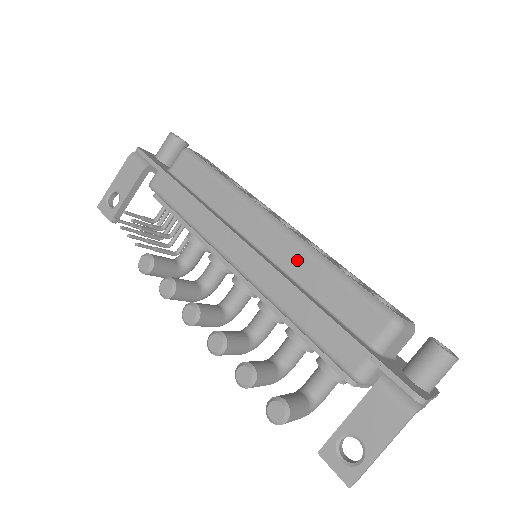
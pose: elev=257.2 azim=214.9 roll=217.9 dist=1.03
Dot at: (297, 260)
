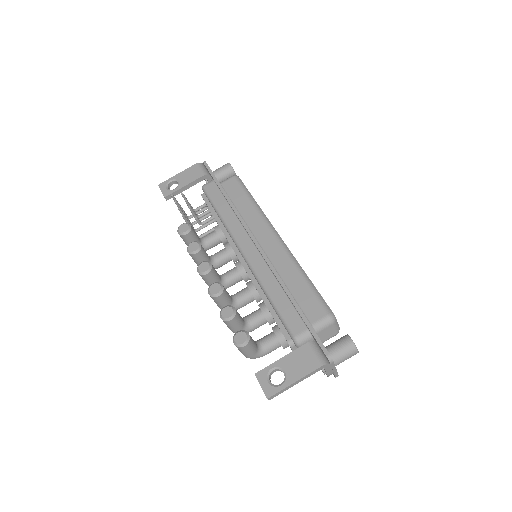
Dot at: (285, 264)
